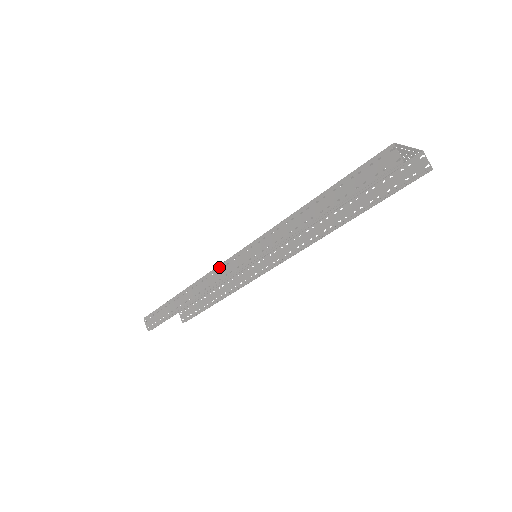
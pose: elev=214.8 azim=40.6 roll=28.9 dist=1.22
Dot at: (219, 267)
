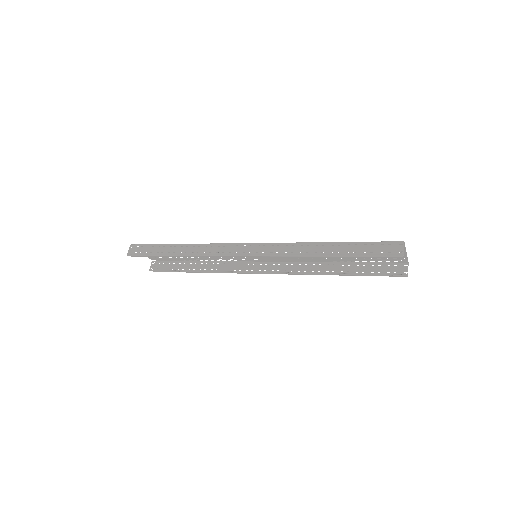
Dot at: (228, 244)
